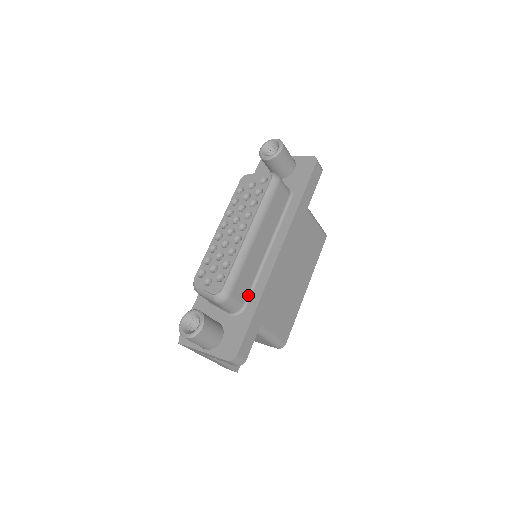
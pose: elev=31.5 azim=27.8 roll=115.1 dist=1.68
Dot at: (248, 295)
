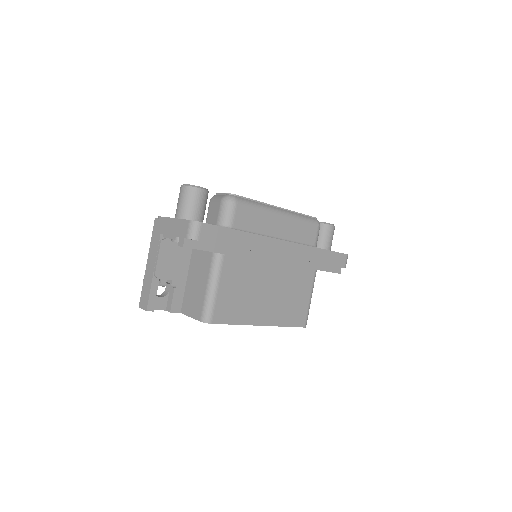
Dot at: (241, 230)
